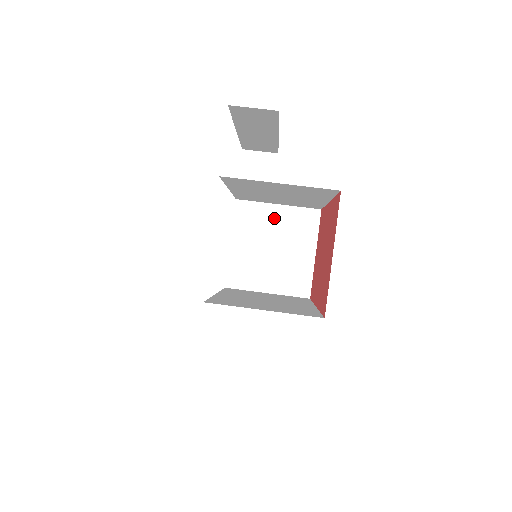
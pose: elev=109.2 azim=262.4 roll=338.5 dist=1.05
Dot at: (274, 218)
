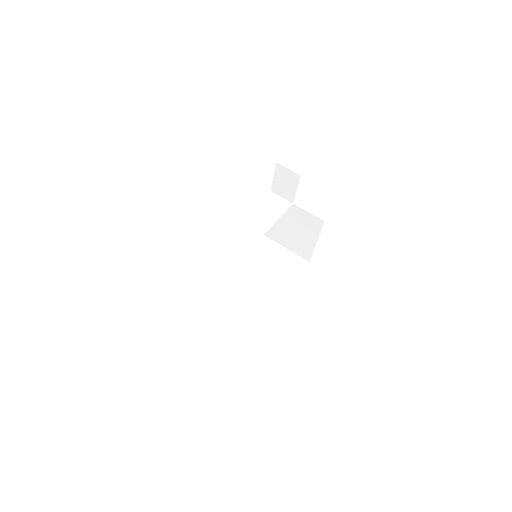
Dot at: (293, 212)
